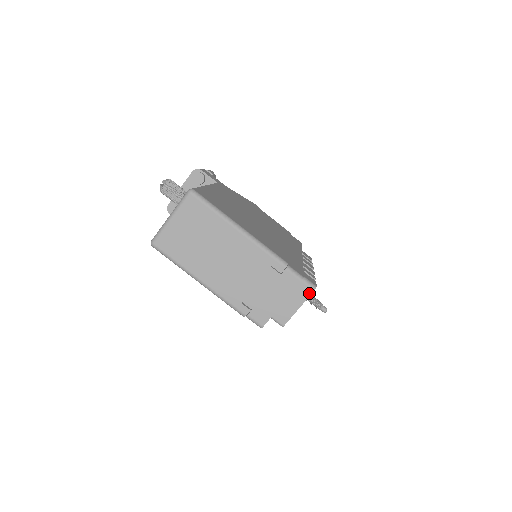
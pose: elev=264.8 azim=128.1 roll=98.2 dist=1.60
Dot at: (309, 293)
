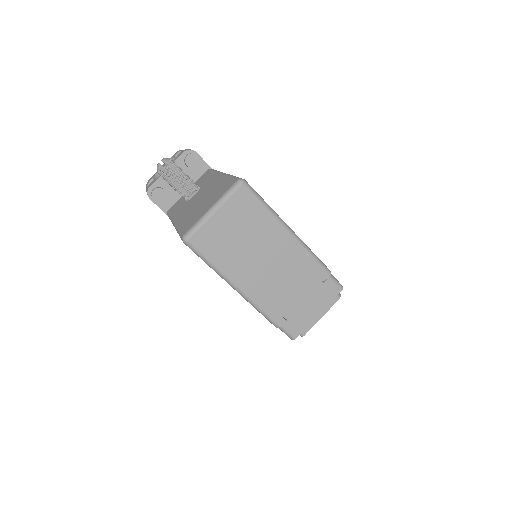
Dot at: (334, 301)
